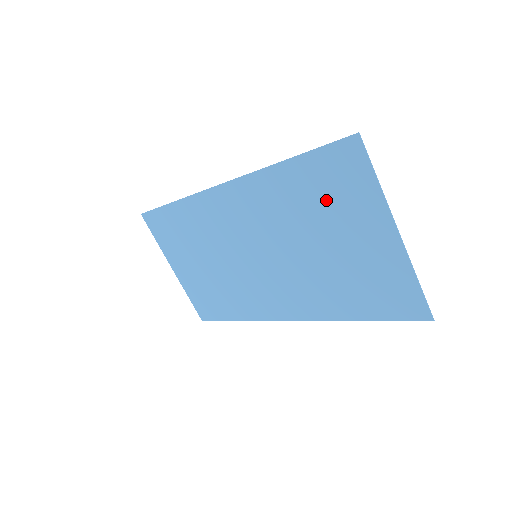
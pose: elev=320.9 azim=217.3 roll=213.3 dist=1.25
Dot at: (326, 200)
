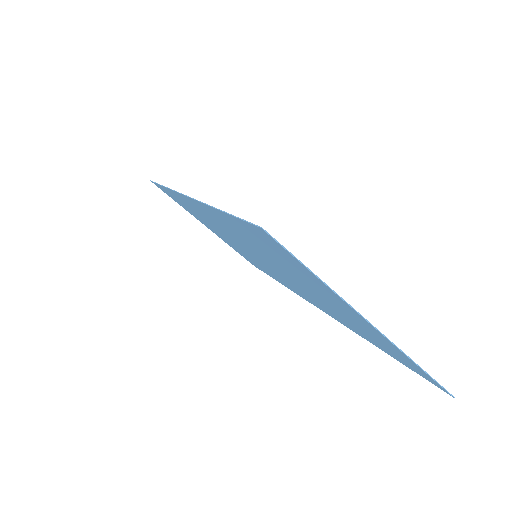
Dot at: (279, 259)
